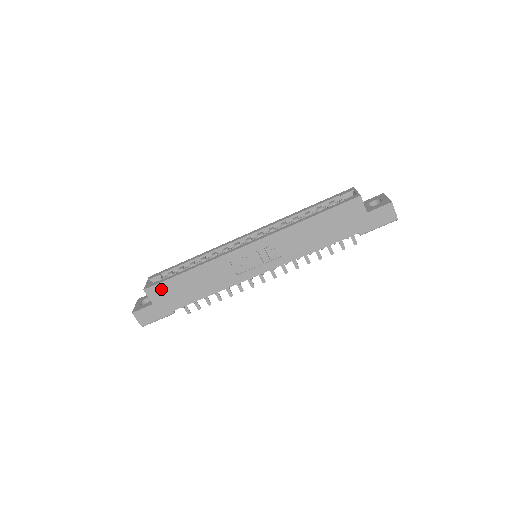
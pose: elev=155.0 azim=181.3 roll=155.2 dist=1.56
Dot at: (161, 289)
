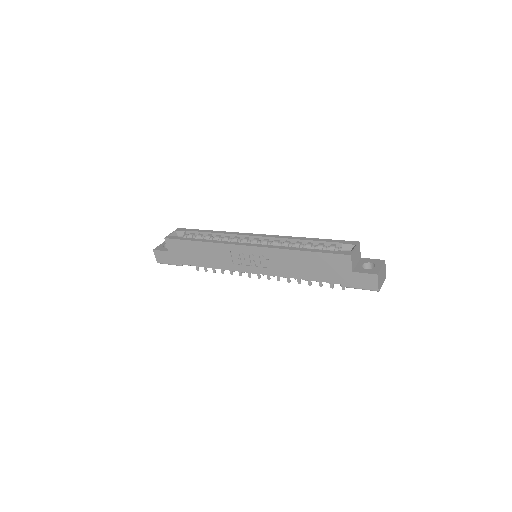
Dot at: (176, 244)
